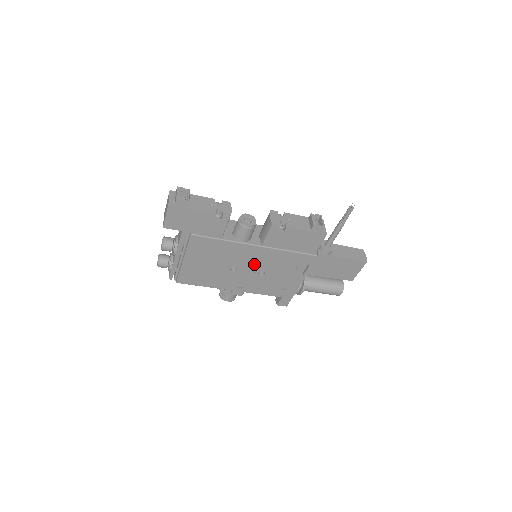
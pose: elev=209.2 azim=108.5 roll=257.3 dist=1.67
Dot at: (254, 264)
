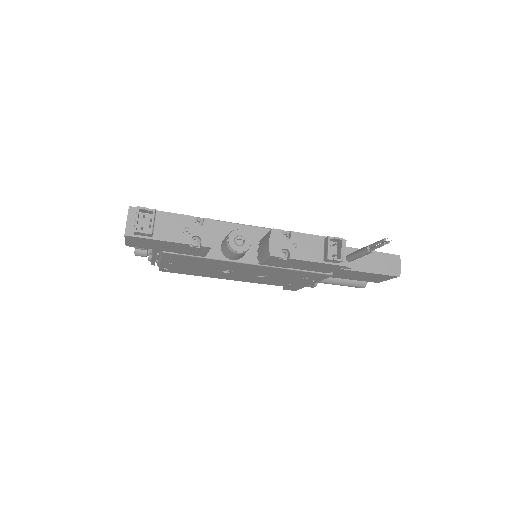
Dot at: (251, 271)
